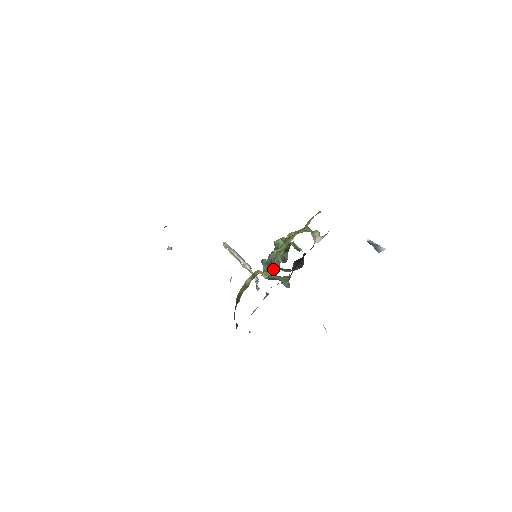
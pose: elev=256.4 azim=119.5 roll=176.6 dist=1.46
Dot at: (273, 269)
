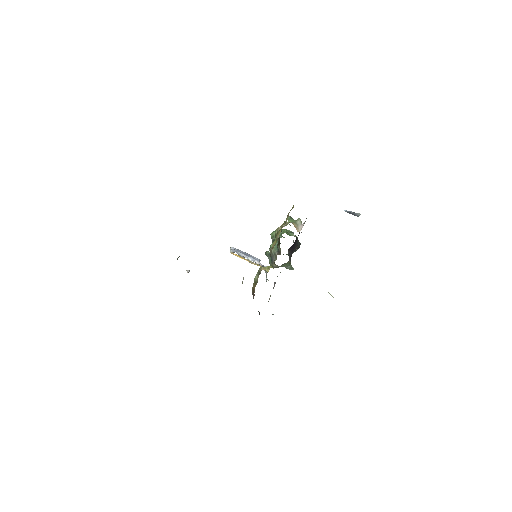
Dot at: (273, 261)
